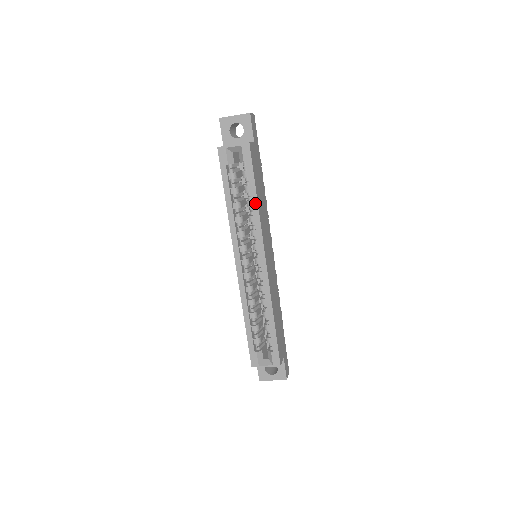
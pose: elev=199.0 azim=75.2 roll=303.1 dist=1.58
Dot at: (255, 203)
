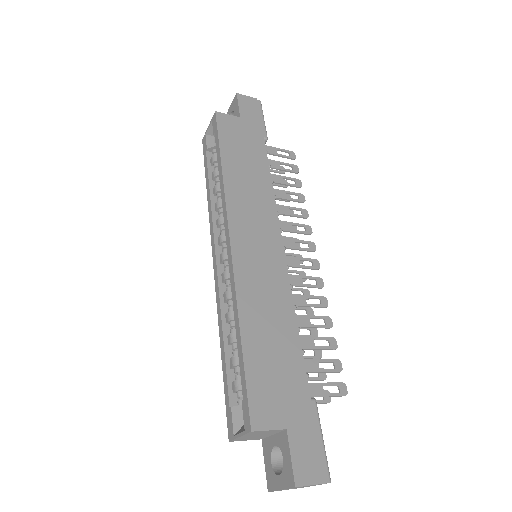
Dot at: (220, 171)
